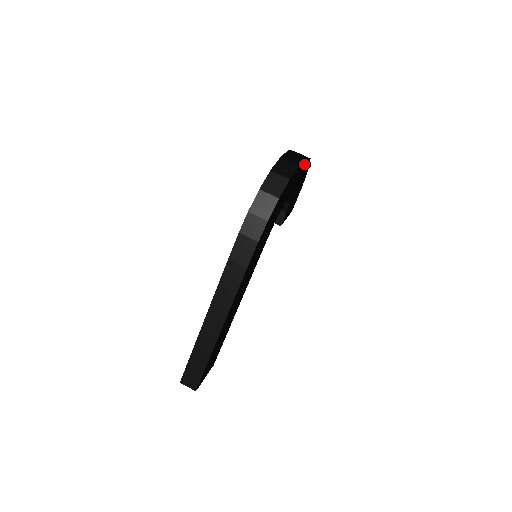
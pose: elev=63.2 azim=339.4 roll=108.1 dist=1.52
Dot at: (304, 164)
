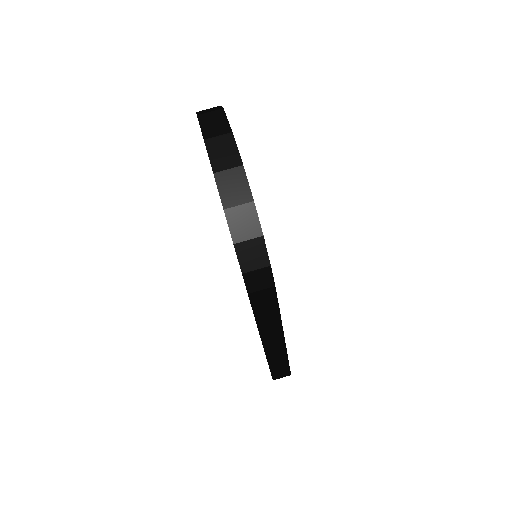
Dot at: occluded
